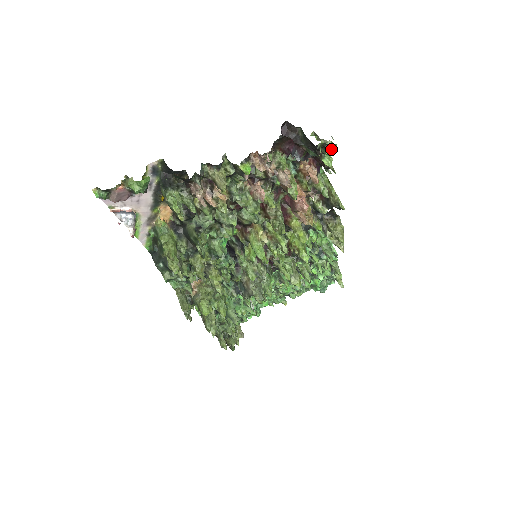
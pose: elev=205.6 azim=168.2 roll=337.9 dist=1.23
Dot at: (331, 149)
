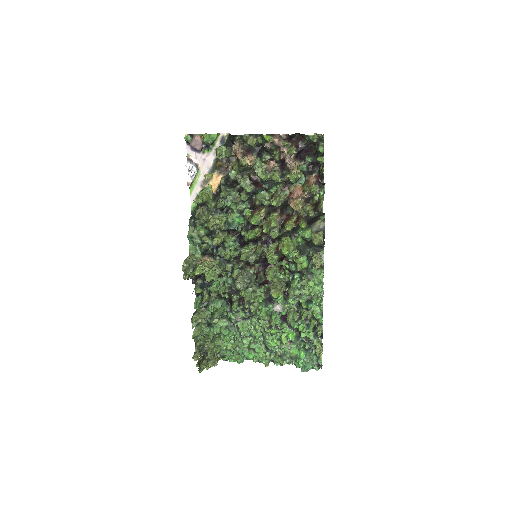
Dot at: (323, 148)
